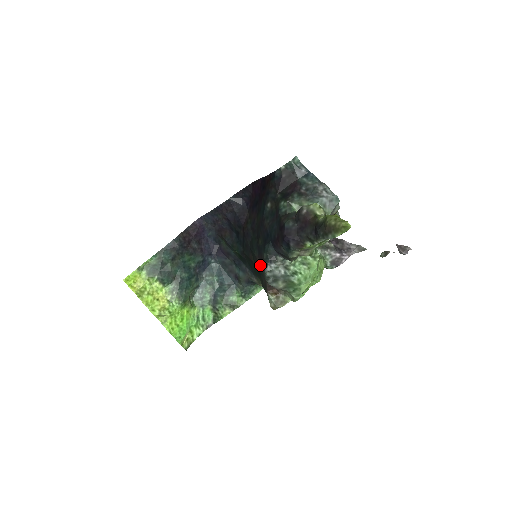
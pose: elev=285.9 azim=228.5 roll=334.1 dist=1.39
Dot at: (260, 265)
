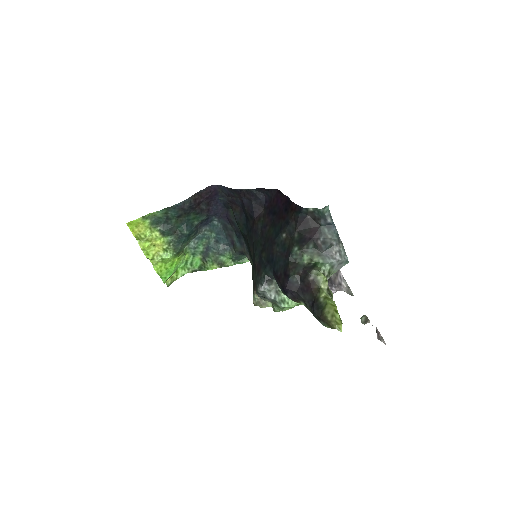
Dot at: (256, 274)
